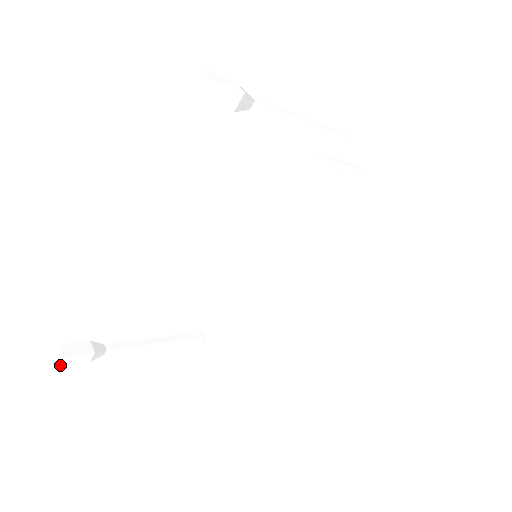
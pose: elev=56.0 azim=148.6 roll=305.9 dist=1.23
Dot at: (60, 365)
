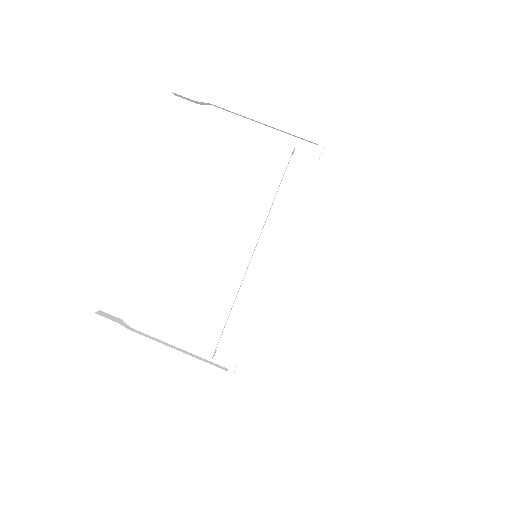
Dot at: (91, 322)
